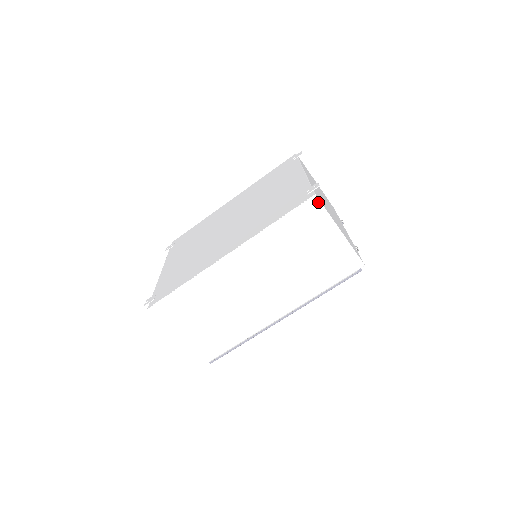
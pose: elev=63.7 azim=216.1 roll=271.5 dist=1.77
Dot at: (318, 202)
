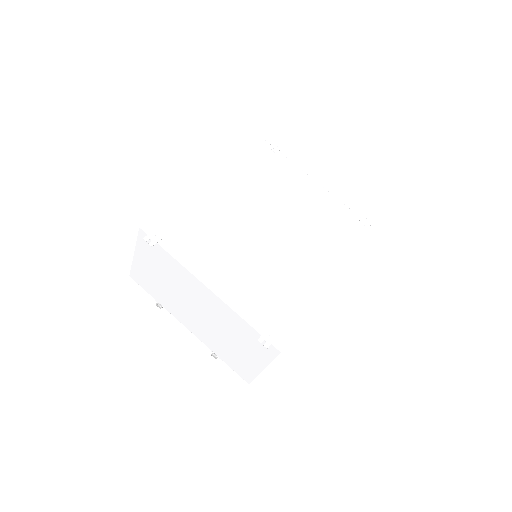
Dot at: occluded
